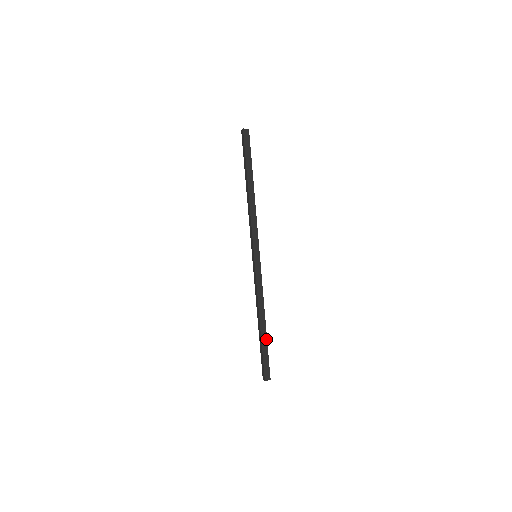
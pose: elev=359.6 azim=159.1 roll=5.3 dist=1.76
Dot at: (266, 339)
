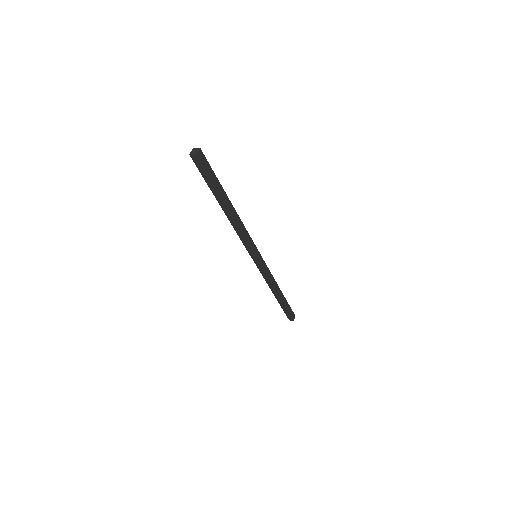
Dot at: (285, 299)
